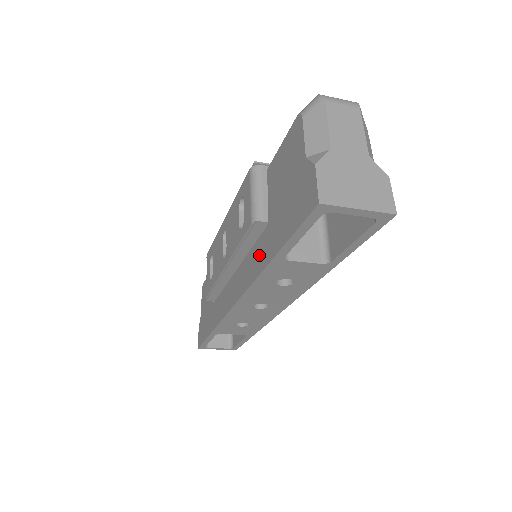
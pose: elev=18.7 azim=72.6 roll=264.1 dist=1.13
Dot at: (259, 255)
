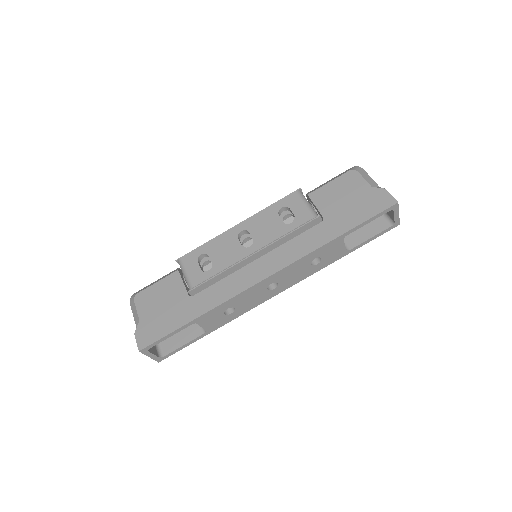
Dot at: (315, 237)
